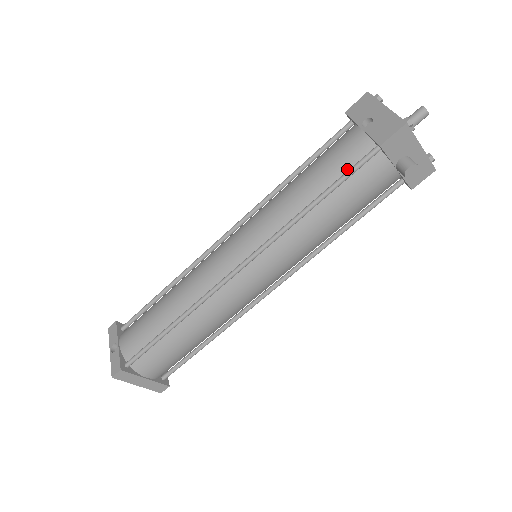
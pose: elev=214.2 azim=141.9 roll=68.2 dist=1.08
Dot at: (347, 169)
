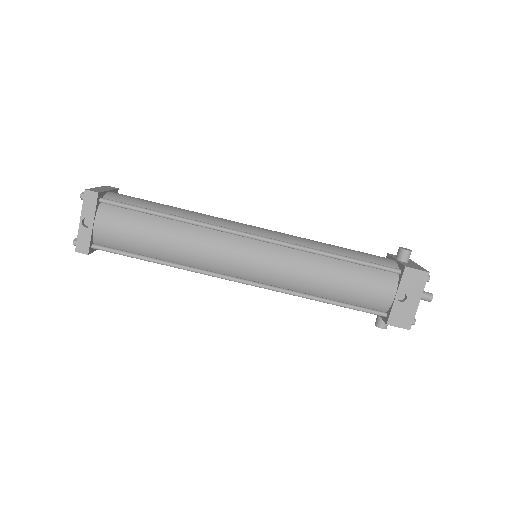
Dot at: (361, 304)
